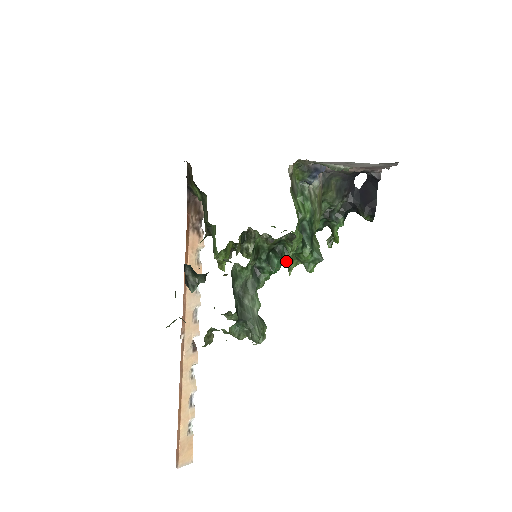
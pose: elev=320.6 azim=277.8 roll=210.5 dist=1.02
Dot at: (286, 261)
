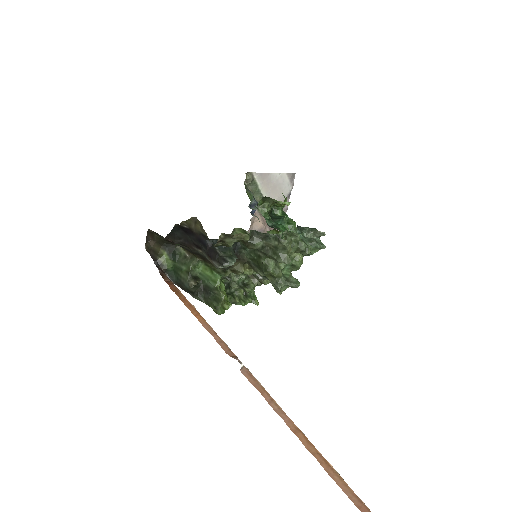
Dot at: occluded
